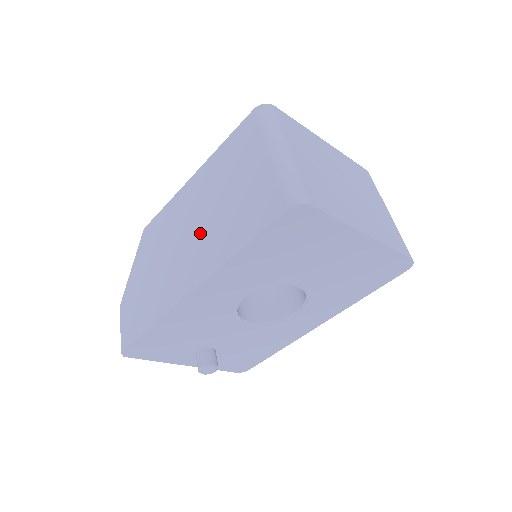
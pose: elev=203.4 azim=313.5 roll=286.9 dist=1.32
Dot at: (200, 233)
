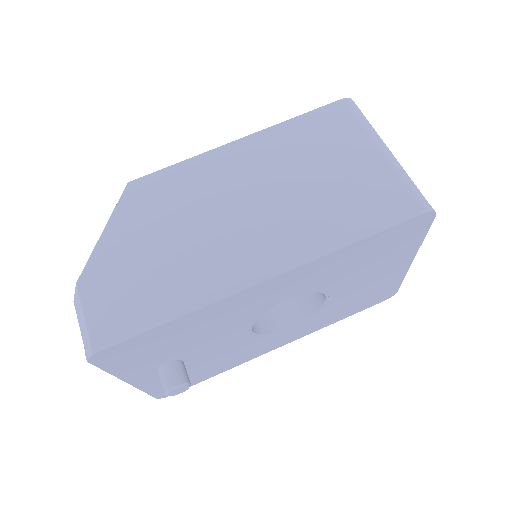
Dot at: (270, 210)
